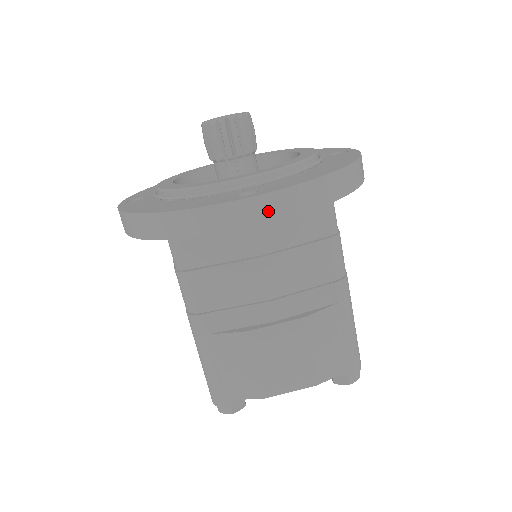
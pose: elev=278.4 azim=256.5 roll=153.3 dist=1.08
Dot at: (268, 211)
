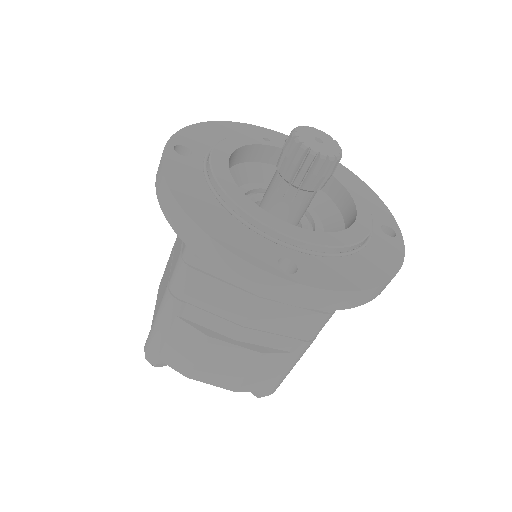
Dot at: (294, 296)
